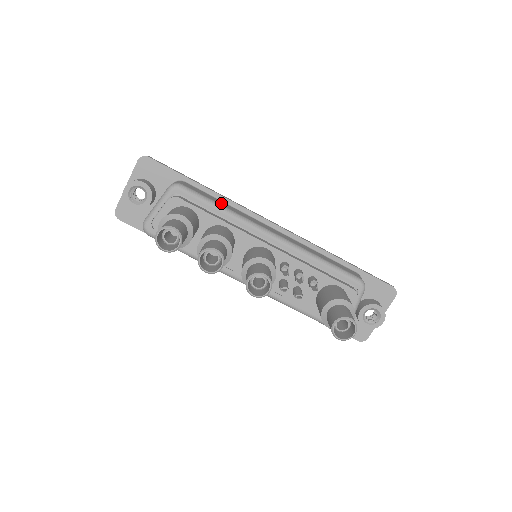
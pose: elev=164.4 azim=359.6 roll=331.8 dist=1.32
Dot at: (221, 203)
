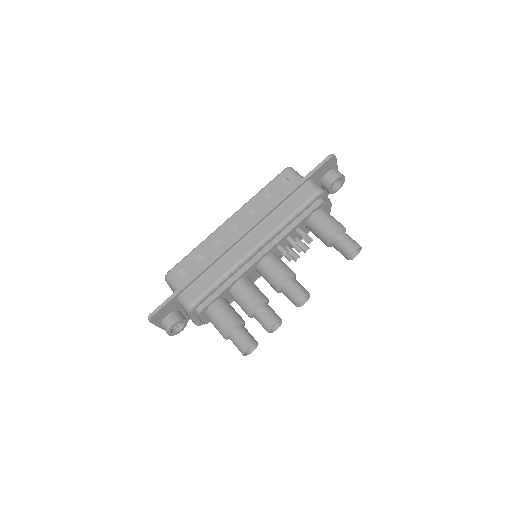
Dot at: (213, 276)
